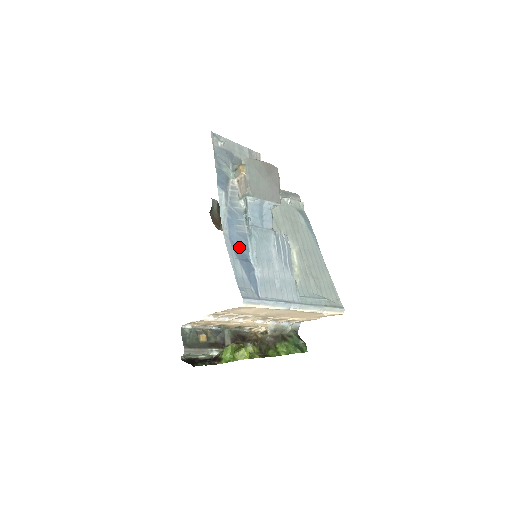
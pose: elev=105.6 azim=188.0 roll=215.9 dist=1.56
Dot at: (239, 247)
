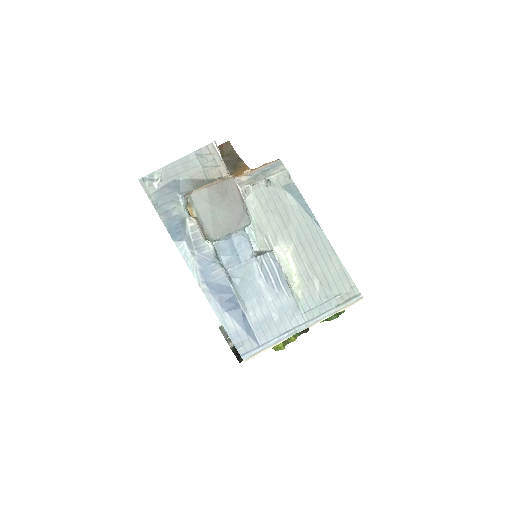
Dot at: (223, 296)
